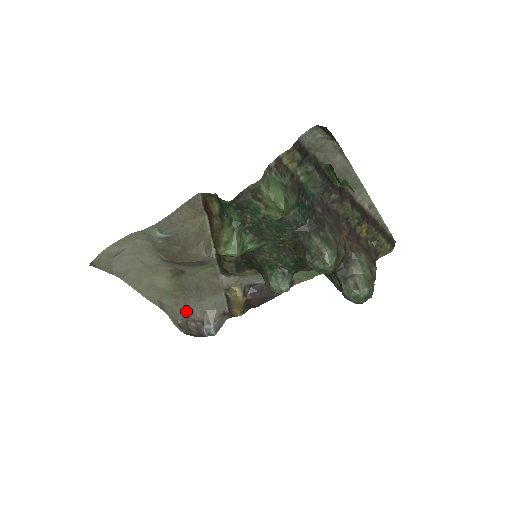
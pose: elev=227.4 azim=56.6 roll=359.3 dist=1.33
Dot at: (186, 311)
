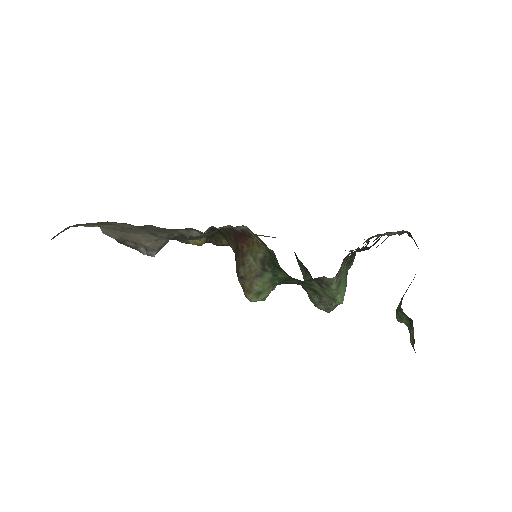
Dot at: (130, 236)
